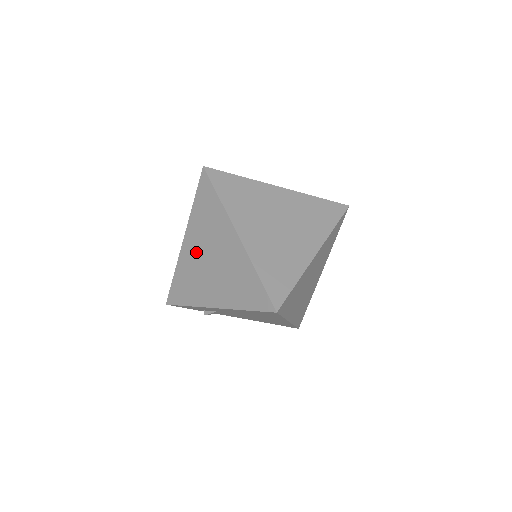
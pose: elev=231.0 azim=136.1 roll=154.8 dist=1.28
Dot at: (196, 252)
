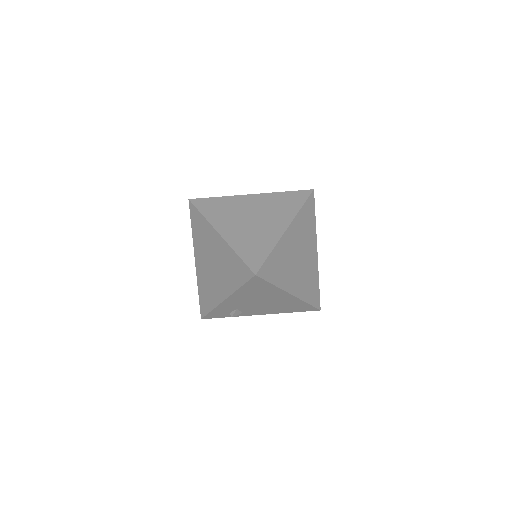
Dot at: (203, 264)
